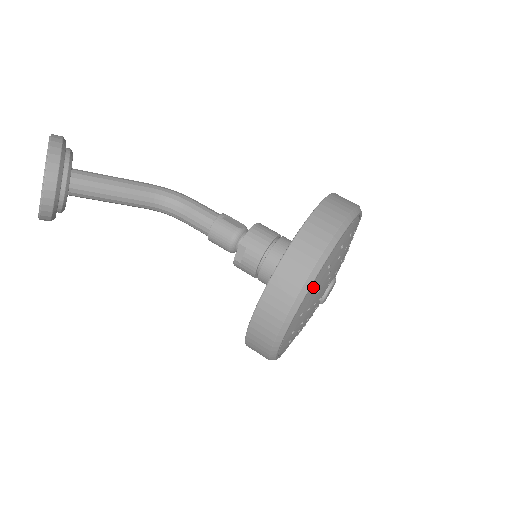
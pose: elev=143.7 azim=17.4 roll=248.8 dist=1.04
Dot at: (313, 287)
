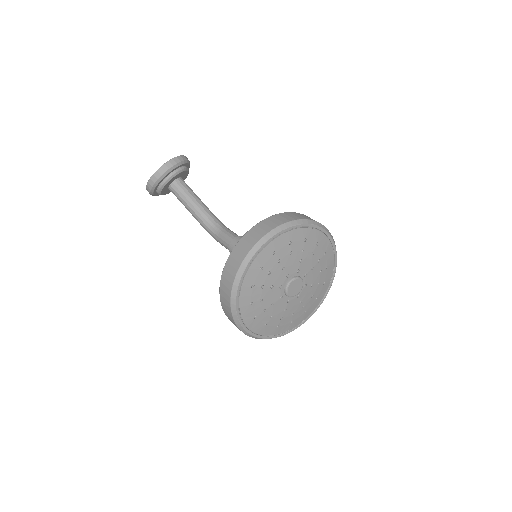
Dot at: (291, 236)
